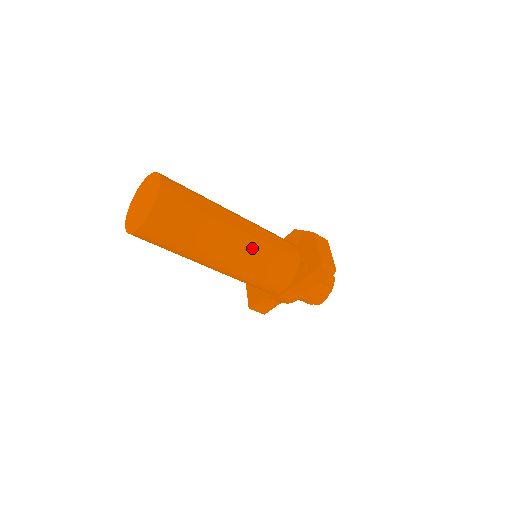
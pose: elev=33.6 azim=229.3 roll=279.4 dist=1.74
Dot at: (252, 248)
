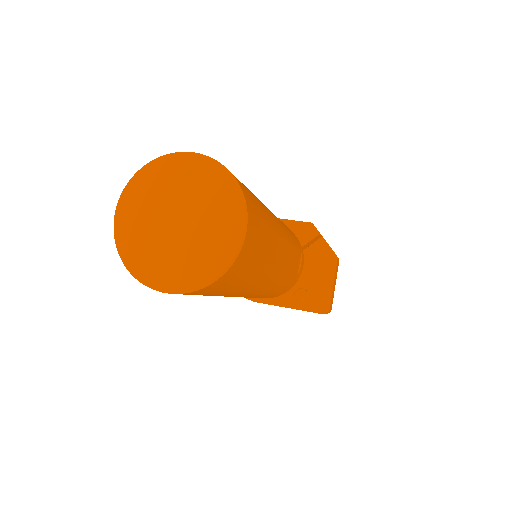
Dot at: (274, 285)
